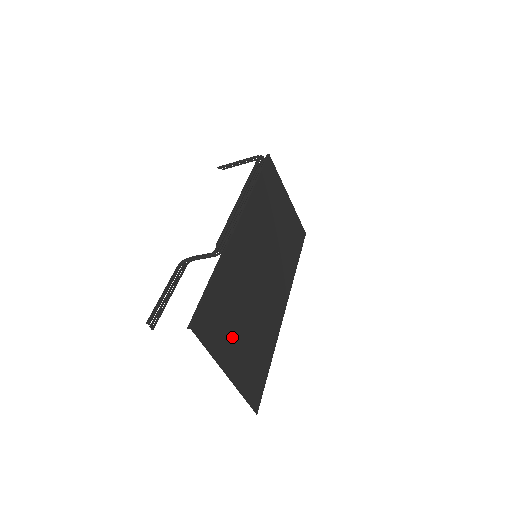
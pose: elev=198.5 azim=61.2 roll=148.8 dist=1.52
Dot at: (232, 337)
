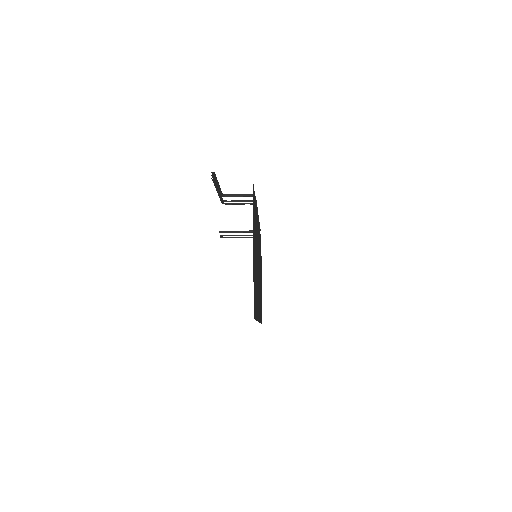
Dot at: occluded
